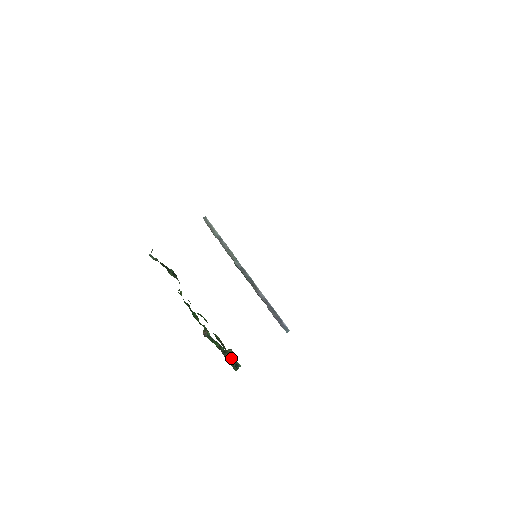
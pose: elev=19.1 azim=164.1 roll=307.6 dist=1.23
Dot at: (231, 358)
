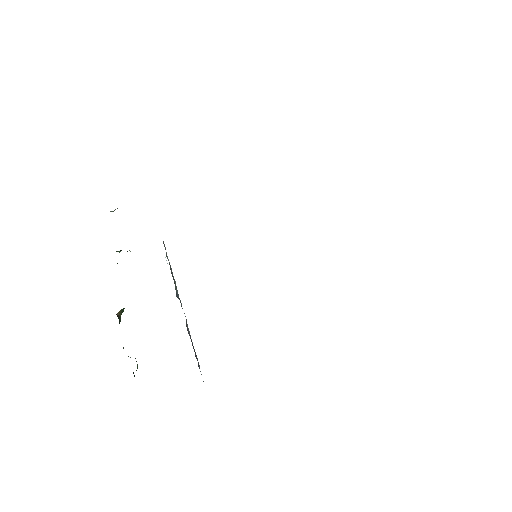
Dot at: occluded
